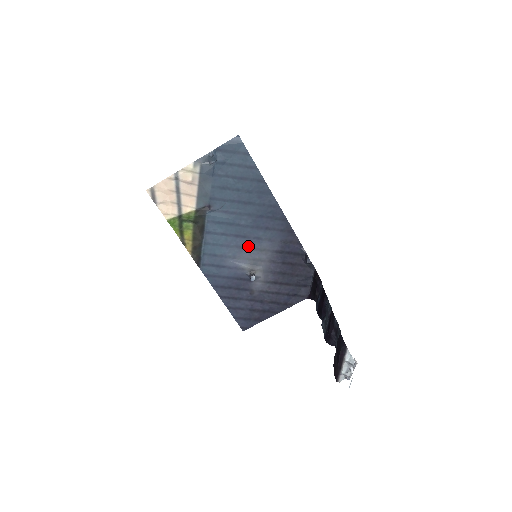
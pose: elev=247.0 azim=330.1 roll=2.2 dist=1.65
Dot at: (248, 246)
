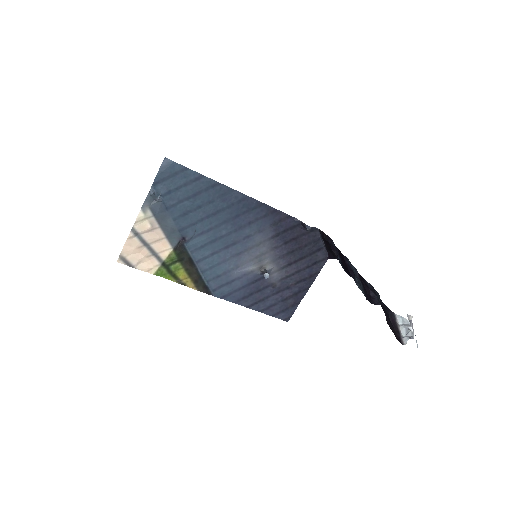
Dot at: (243, 249)
